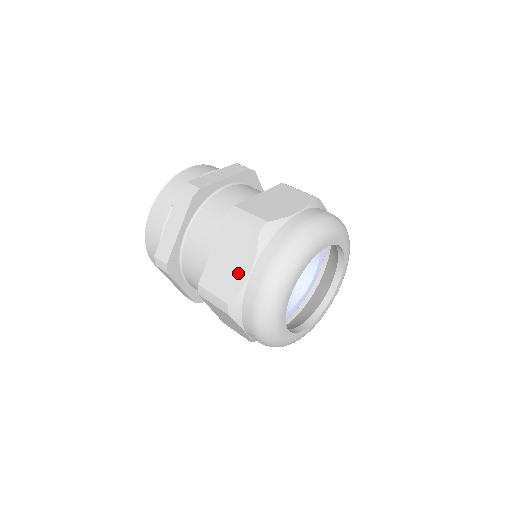
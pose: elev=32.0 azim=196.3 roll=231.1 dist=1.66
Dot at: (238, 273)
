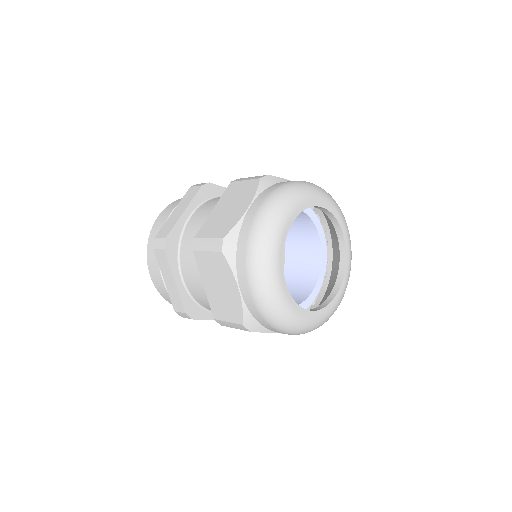
Dot at: (231, 295)
